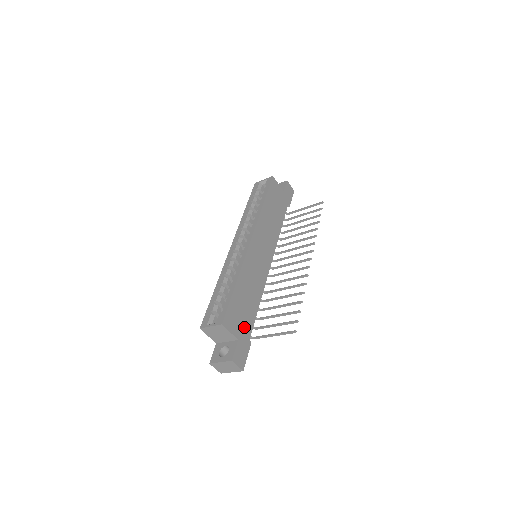
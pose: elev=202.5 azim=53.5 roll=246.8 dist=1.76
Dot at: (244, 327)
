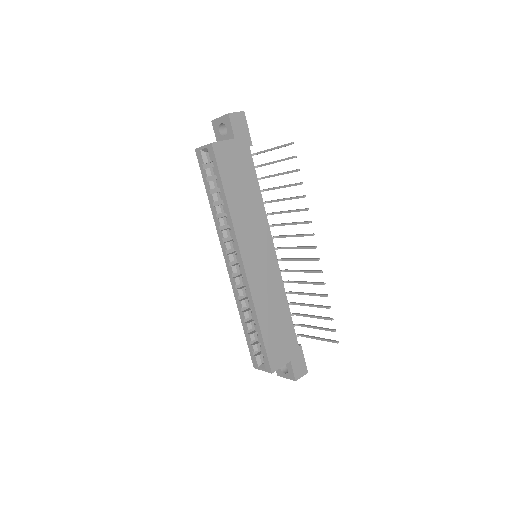
Dot at: (289, 345)
